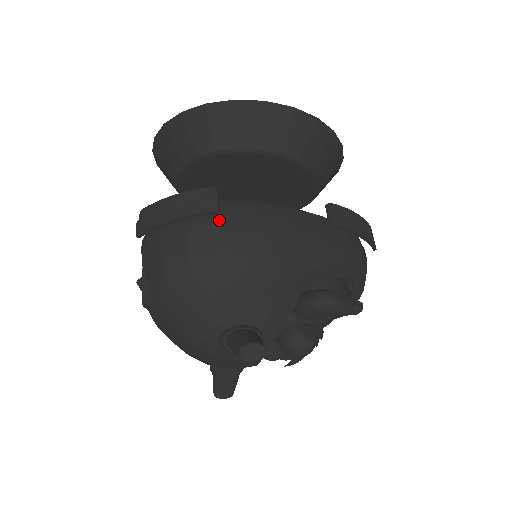
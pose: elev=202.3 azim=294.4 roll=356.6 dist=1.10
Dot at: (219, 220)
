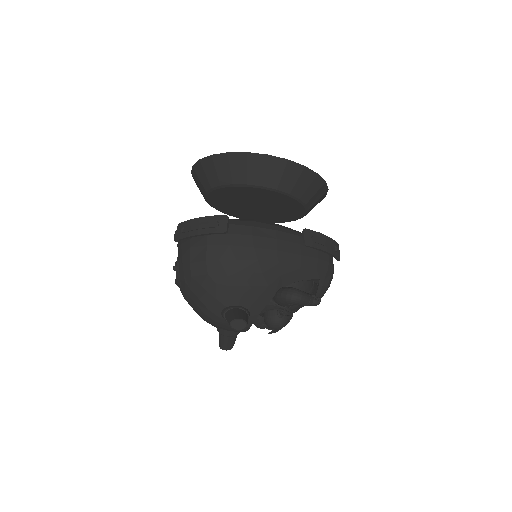
Dot at: (228, 237)
